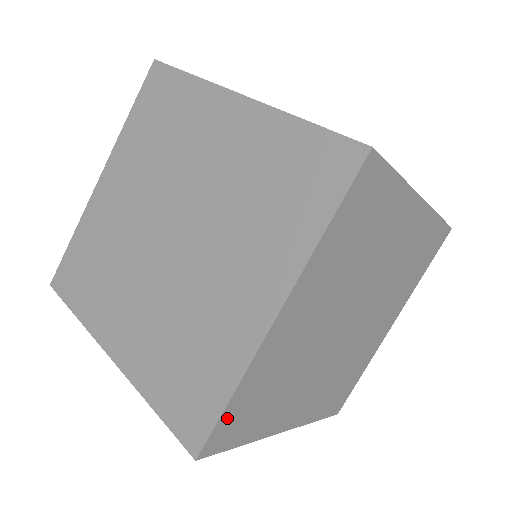
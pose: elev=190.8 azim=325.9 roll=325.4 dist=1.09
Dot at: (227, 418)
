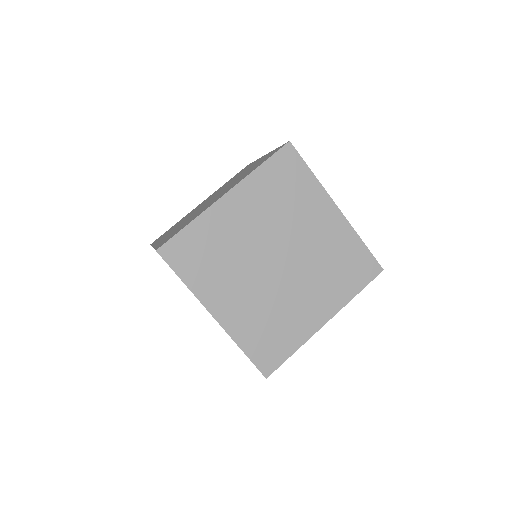
Dot at: occluded
